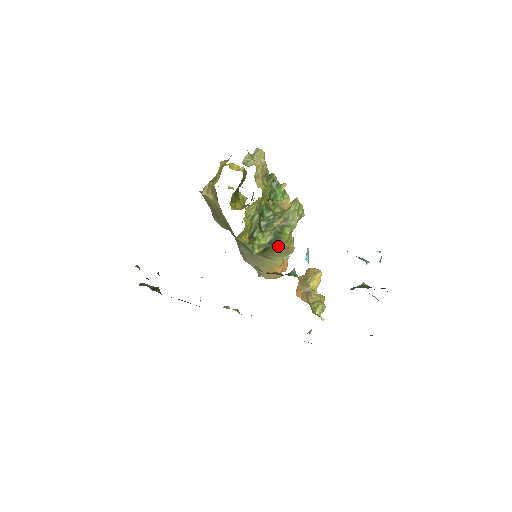
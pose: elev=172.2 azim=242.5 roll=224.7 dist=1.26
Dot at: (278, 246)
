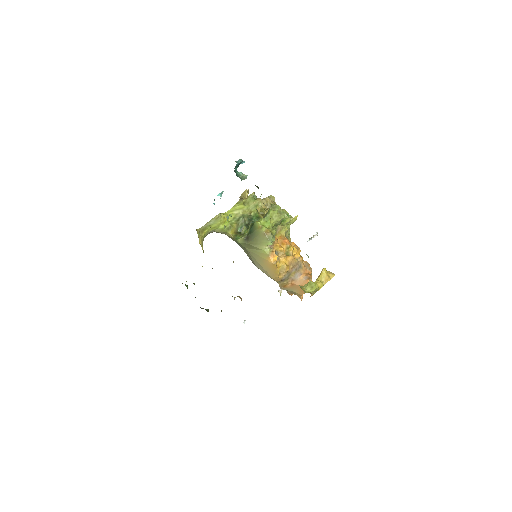
Dot at: (256, 234)
